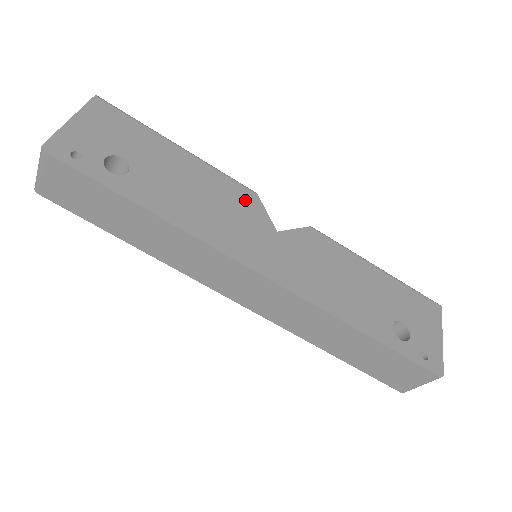
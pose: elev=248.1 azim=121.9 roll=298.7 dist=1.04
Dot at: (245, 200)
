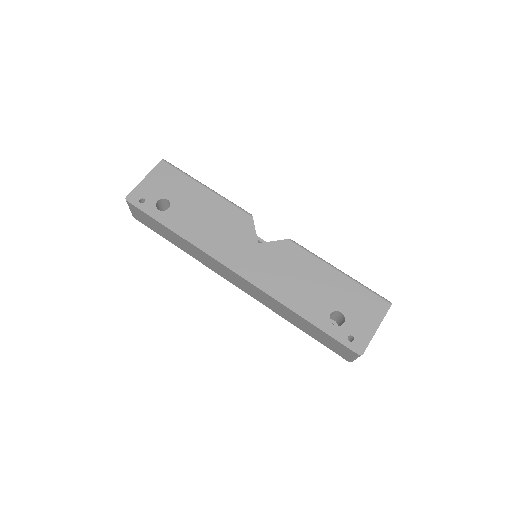
Dot at: (241, 222)
